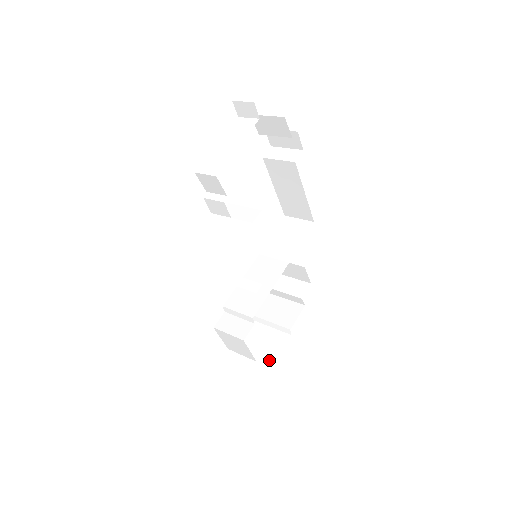
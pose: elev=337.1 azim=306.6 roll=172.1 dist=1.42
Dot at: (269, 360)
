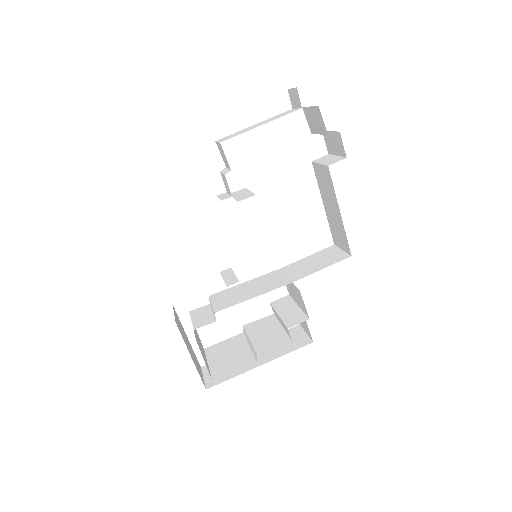
Dot at: (218, 373)
